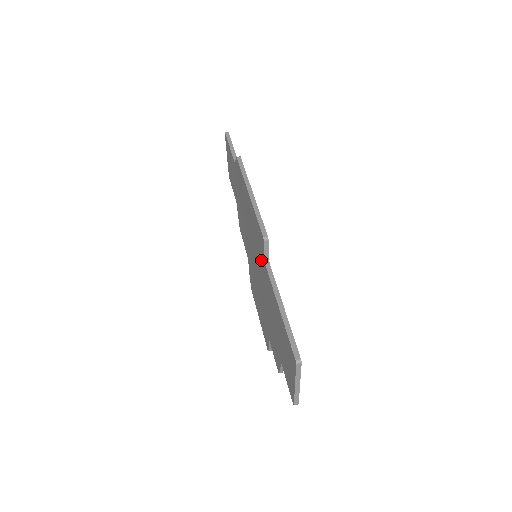
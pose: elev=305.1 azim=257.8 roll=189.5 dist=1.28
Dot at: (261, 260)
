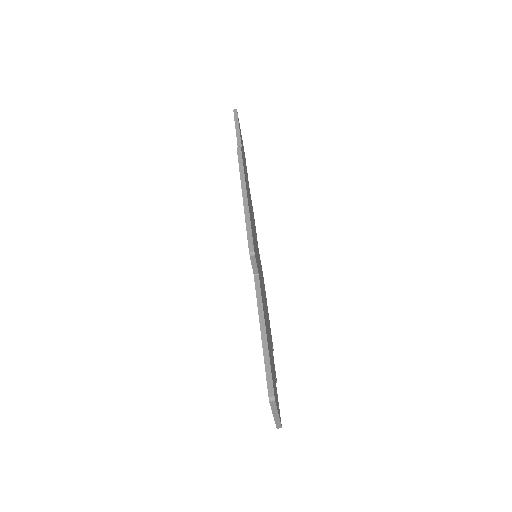
Dot at: occluded
